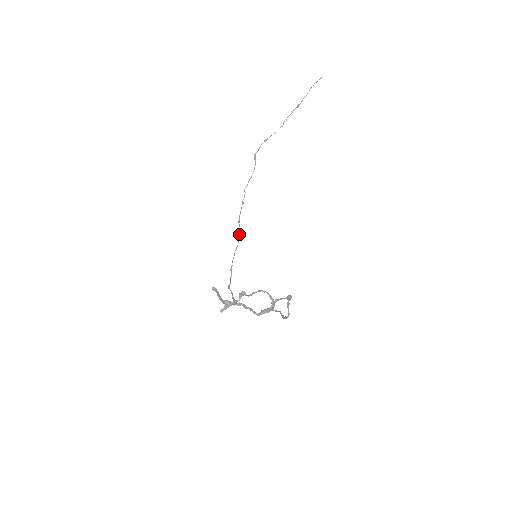
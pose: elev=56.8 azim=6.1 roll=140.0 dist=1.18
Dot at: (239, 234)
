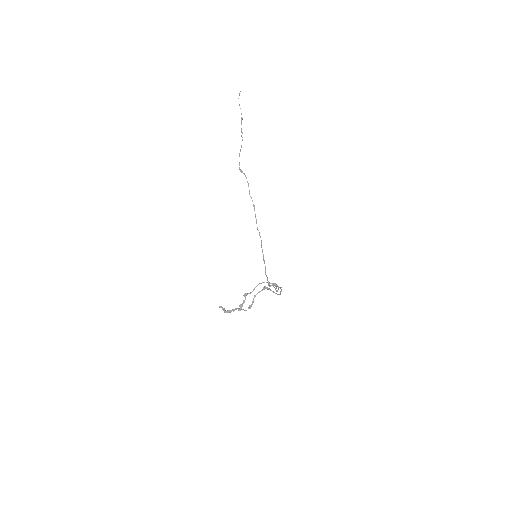
Dot at: occluded
